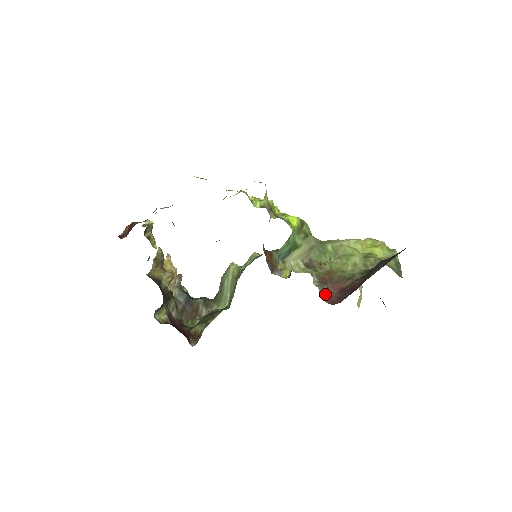
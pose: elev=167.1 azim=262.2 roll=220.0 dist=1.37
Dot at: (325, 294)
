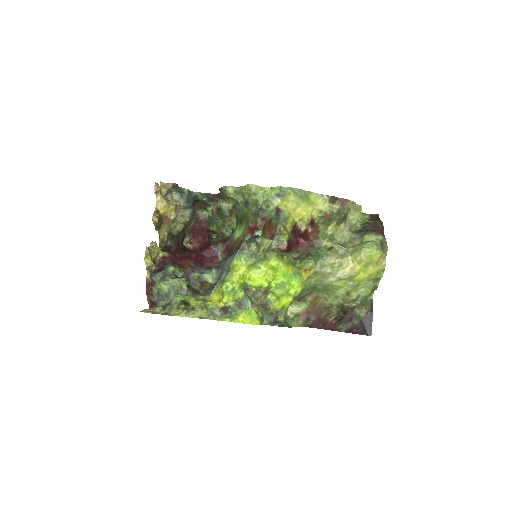
Dot at: (306, 326)
